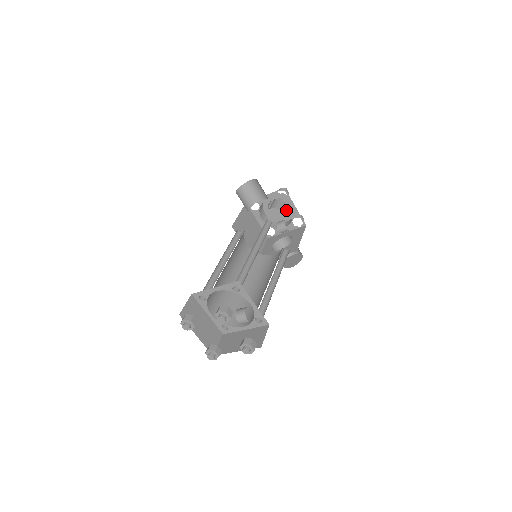
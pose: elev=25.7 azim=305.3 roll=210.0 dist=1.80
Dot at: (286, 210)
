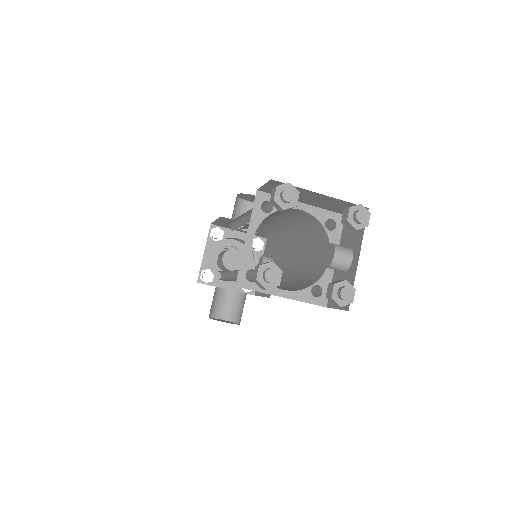
Dot at: occluded
